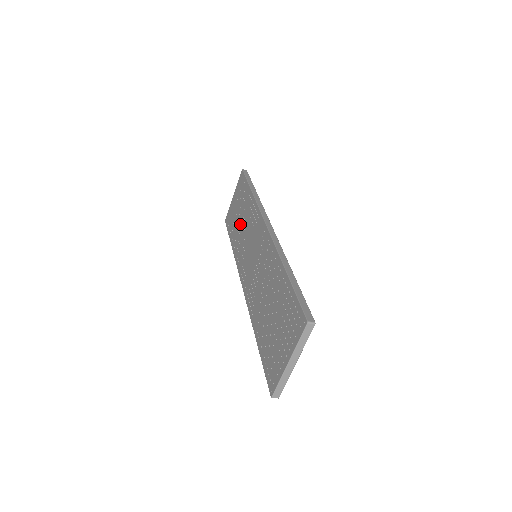
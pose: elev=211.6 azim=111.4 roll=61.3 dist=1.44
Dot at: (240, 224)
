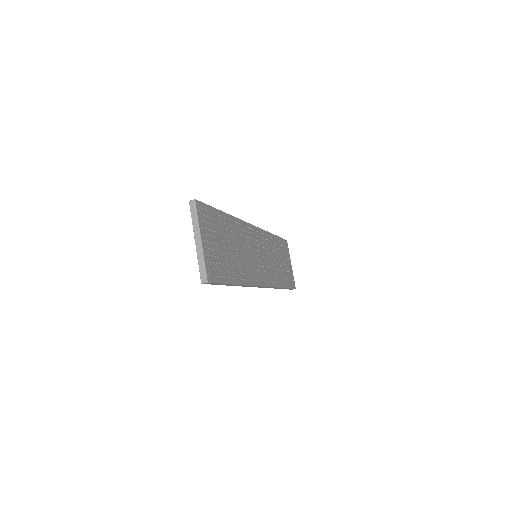
Dot at: occluded
